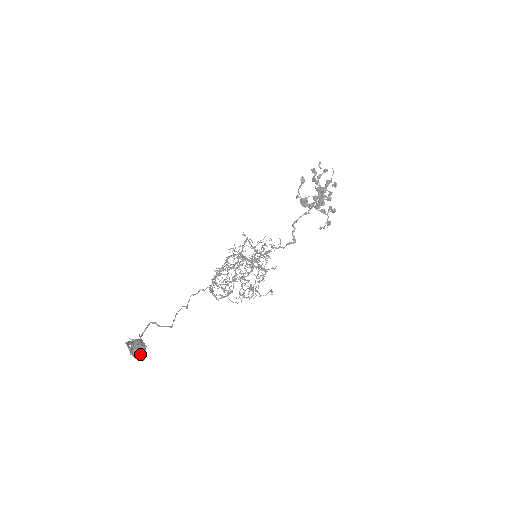
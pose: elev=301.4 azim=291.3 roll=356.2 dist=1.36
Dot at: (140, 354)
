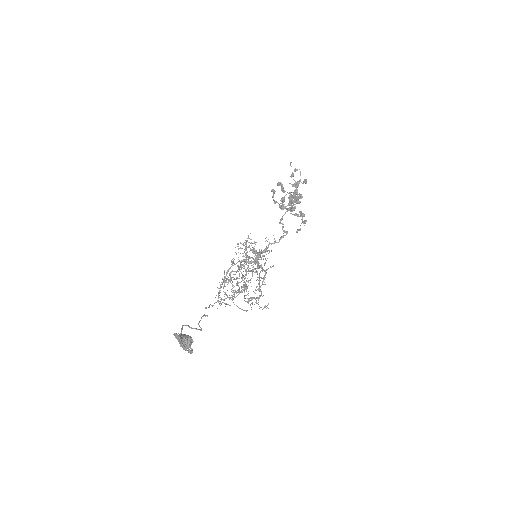
Dot at: (189, 344)
